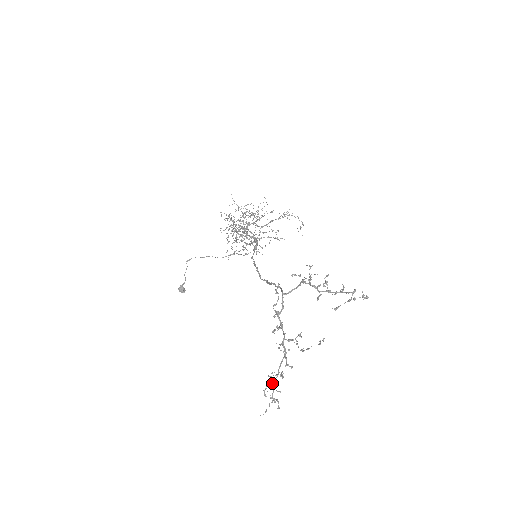
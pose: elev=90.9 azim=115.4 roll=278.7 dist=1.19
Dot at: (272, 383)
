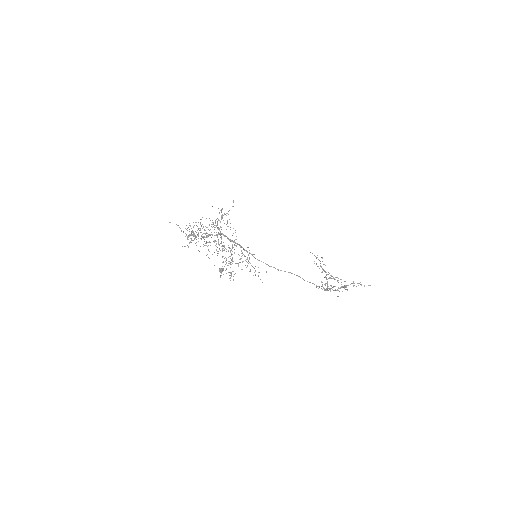
Dot at: (320, 266)
